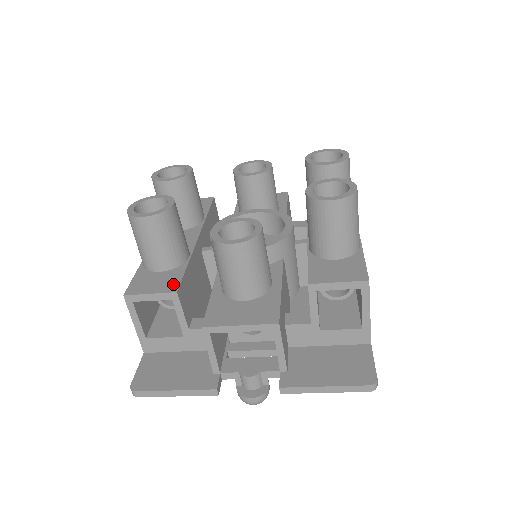
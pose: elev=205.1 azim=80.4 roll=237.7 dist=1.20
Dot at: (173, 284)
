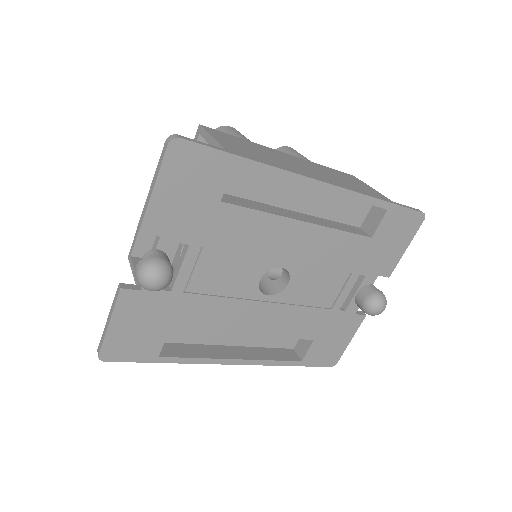
Dot at: occluded
